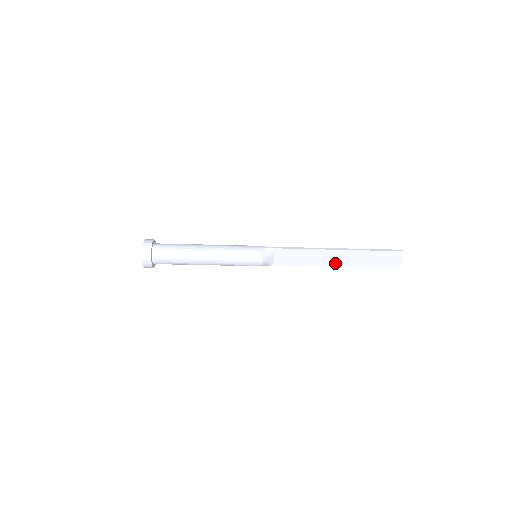
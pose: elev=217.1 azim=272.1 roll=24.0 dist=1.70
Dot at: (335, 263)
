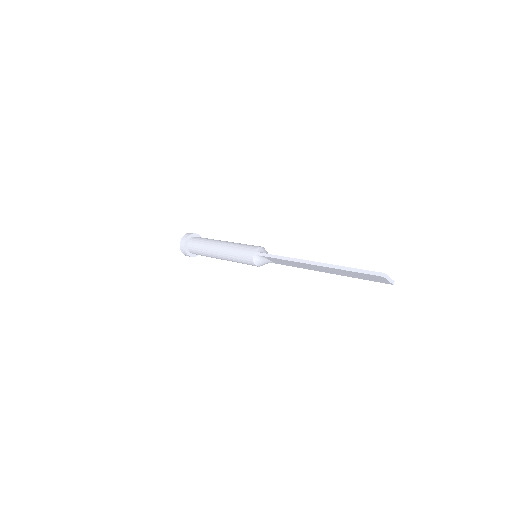
Dot at: (322, 271)
